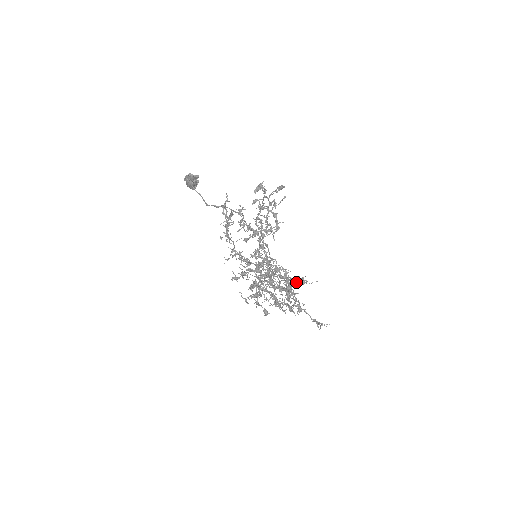
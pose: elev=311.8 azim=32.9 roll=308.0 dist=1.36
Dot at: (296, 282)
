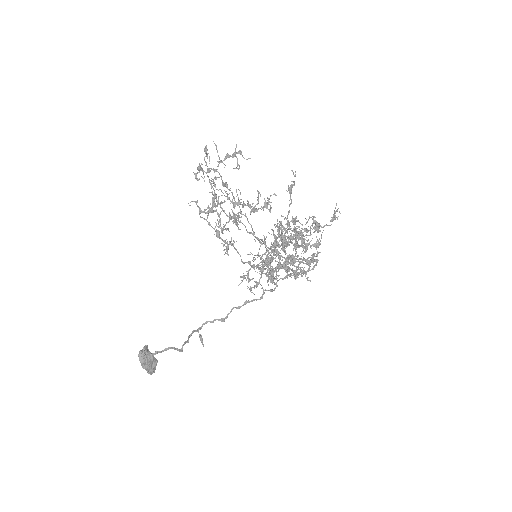
Dot at: (291, 203)
